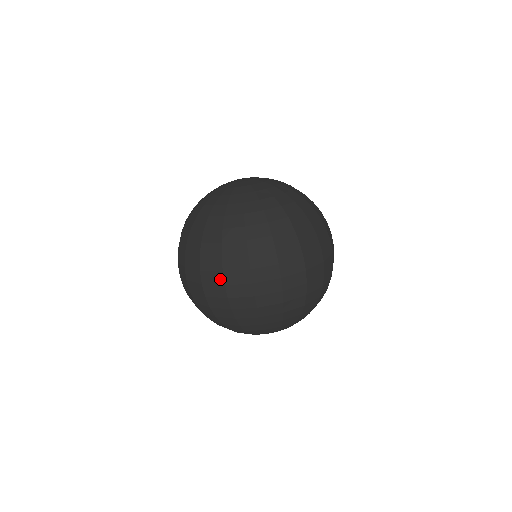
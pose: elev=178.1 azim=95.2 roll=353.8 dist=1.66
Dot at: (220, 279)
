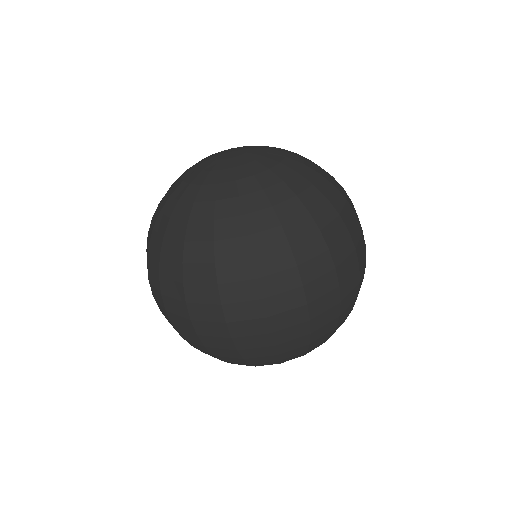
Dot at: (161, 301)
